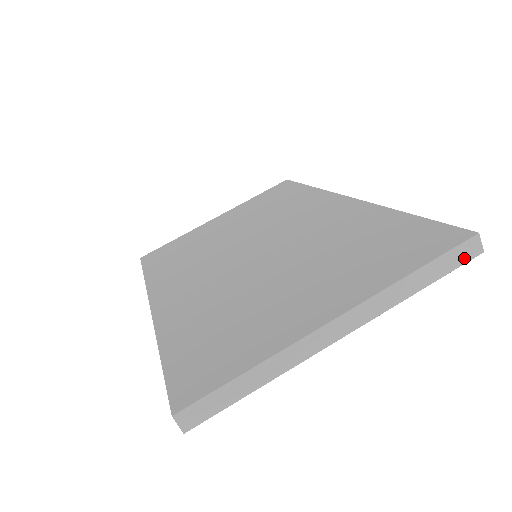
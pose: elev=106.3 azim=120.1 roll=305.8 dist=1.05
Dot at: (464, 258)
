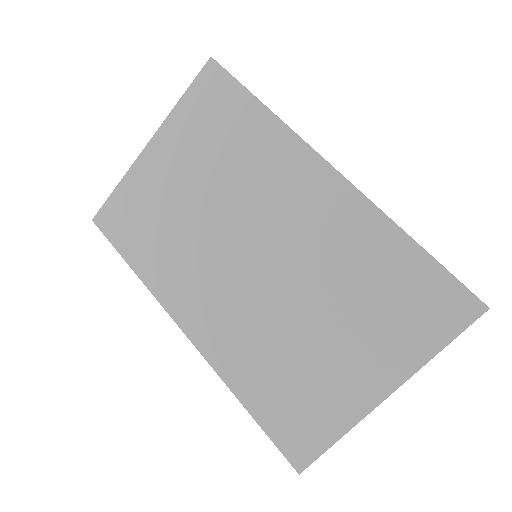
Dot at: occluded
